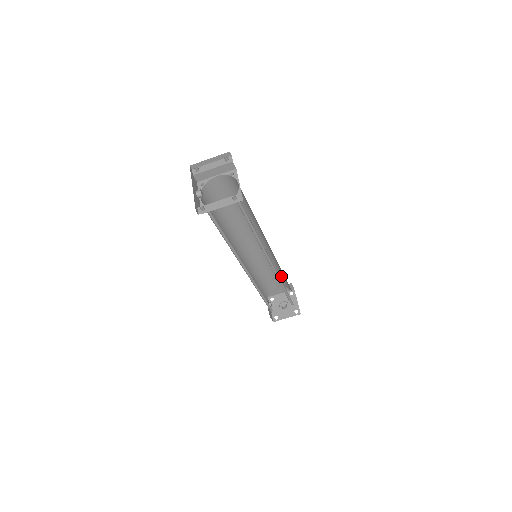
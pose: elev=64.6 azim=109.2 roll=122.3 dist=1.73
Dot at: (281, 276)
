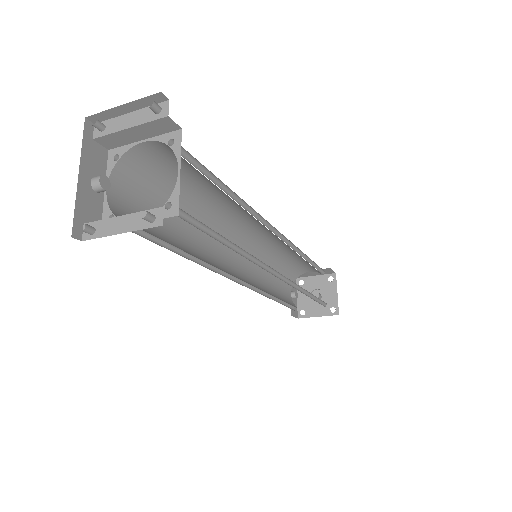
Dot at: occluded
